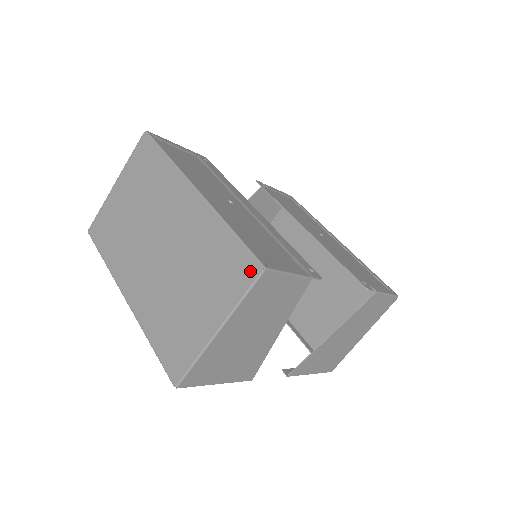
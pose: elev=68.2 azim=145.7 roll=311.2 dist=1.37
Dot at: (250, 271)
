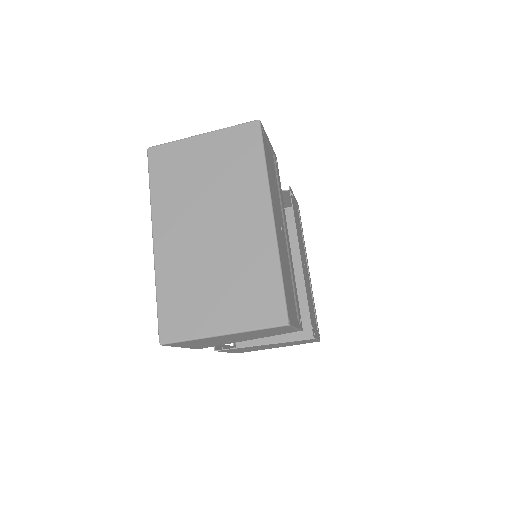
Dot at: (276, 317)
